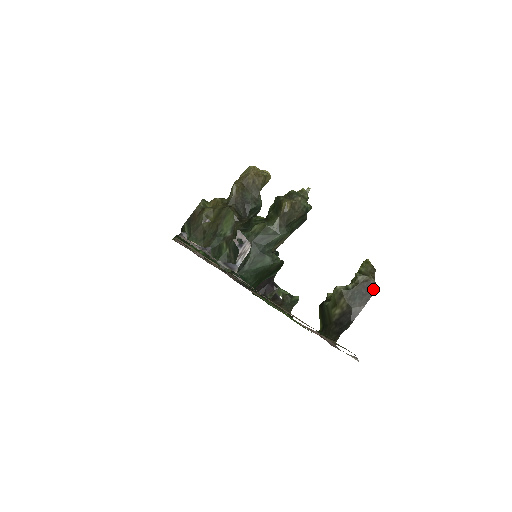
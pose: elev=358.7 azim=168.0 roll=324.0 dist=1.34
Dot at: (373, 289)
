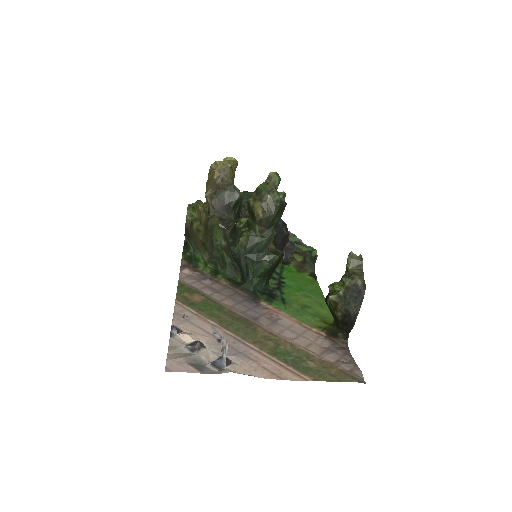
Dot at: (363, 291)
